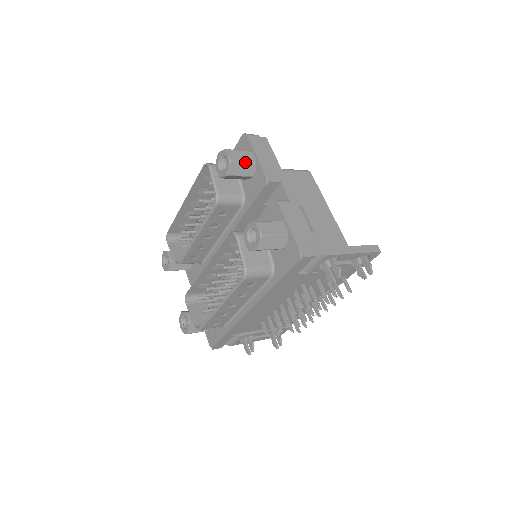
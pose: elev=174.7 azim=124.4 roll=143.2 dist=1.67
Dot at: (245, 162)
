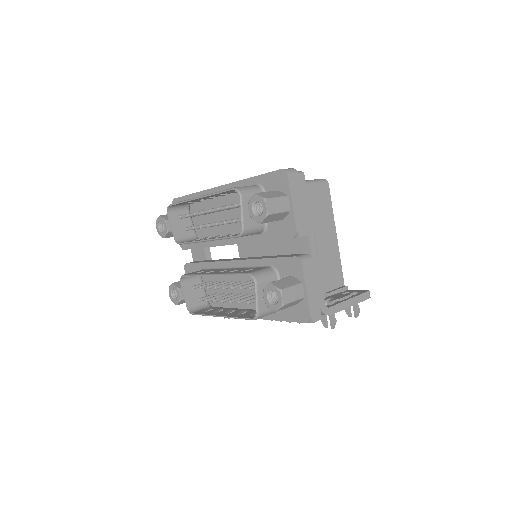
Dot at: (281, 213)
